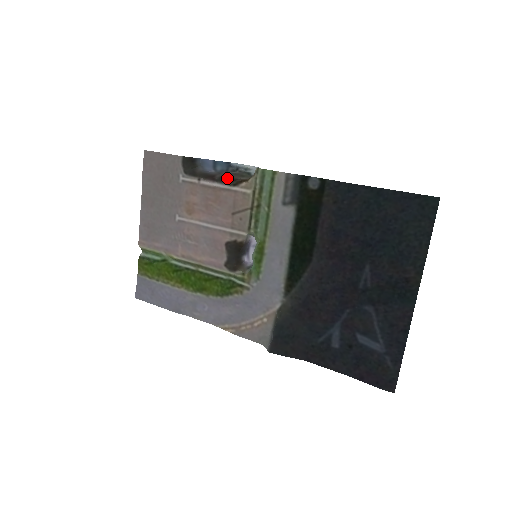
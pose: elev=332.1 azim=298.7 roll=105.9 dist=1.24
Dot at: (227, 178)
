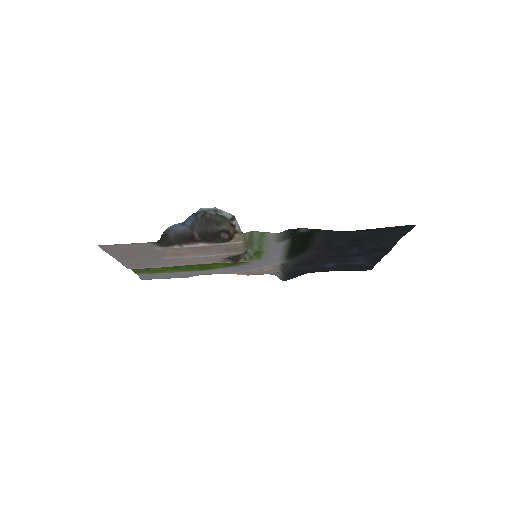
Dot at: (208, 235)
